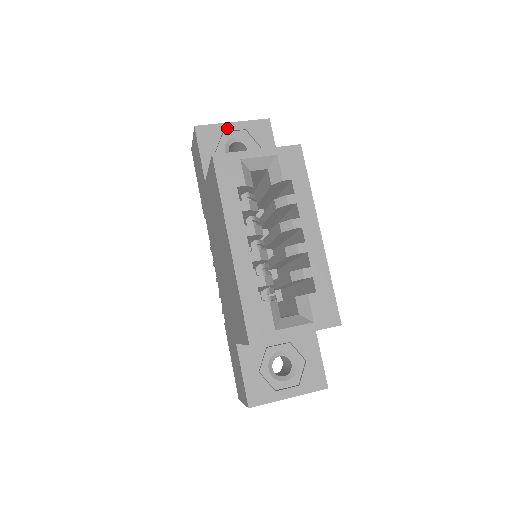
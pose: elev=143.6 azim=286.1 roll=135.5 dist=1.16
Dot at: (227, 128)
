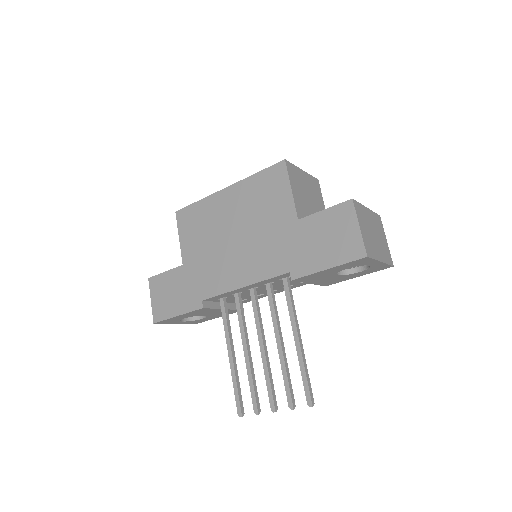
Dot at: occluded
